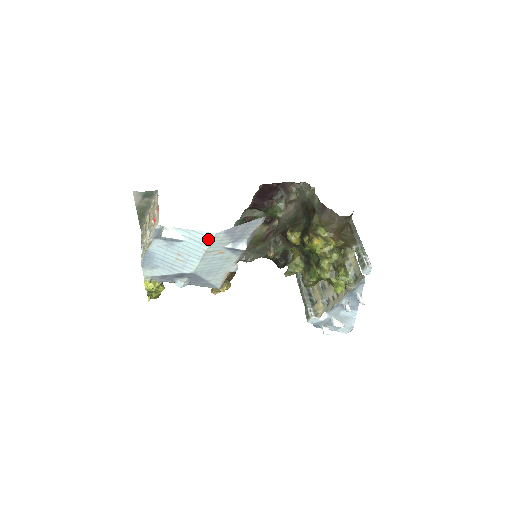
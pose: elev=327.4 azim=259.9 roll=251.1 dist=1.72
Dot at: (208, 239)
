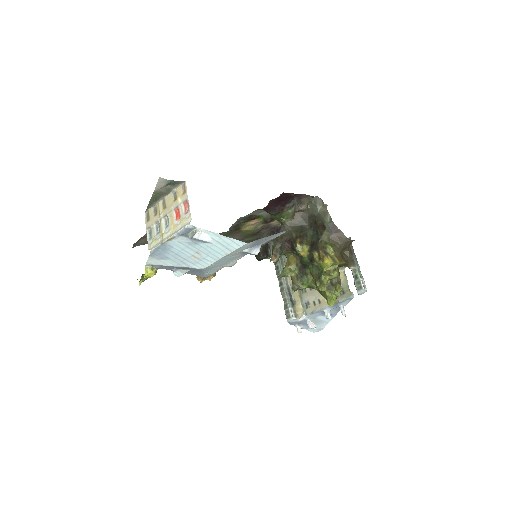
Dot at: (236, 246)
